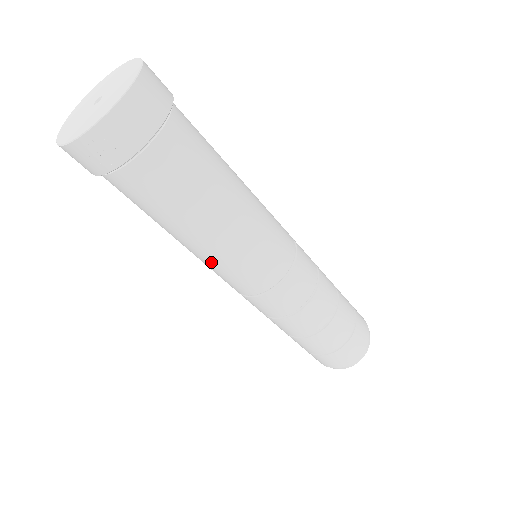
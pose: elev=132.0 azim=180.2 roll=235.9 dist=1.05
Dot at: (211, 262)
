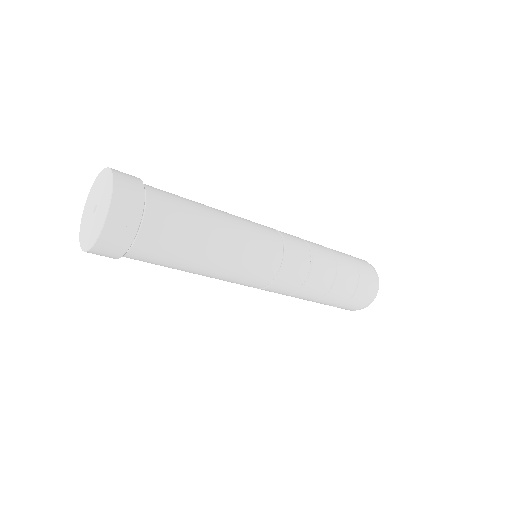
Dot at: (237, 262)
